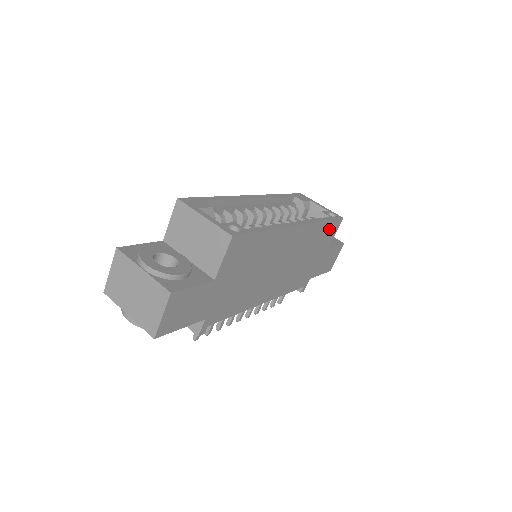
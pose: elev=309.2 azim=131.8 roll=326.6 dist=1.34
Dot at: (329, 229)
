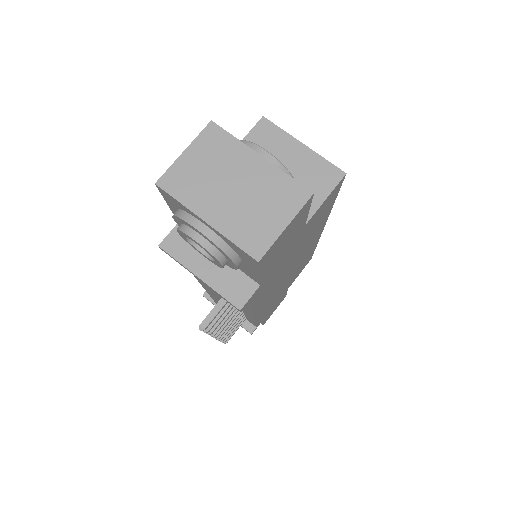
Dot at: (306, 262)
